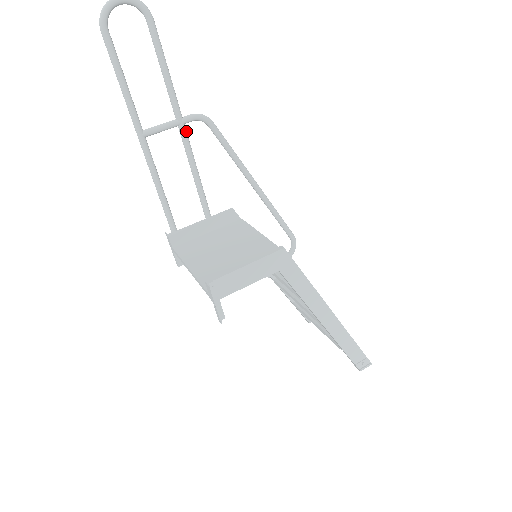
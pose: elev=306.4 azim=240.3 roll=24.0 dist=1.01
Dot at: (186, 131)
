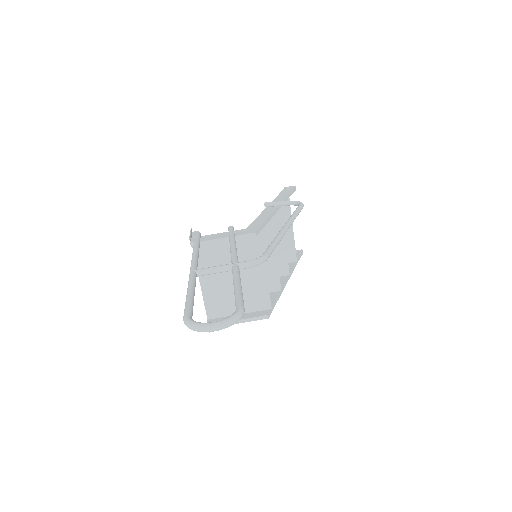
Dot at: occluded
